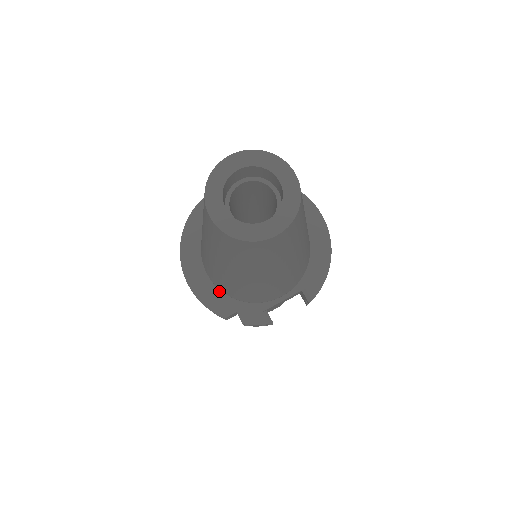
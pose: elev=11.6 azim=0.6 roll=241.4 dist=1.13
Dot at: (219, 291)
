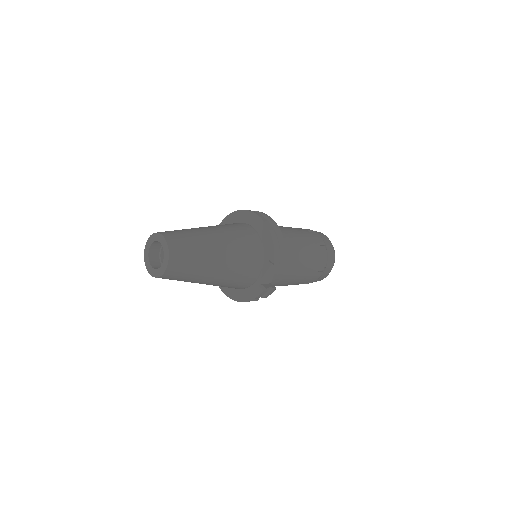
Dot at: (238, 289)
